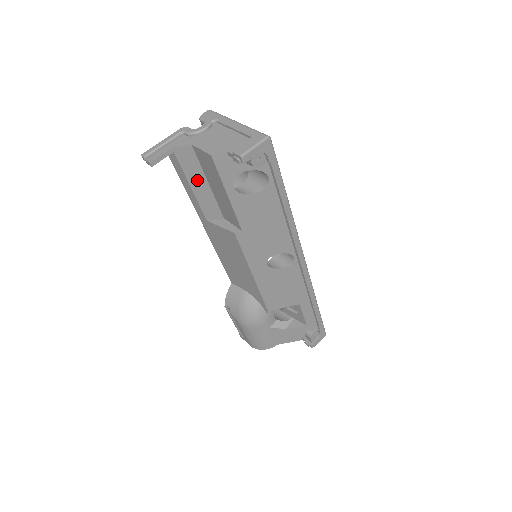
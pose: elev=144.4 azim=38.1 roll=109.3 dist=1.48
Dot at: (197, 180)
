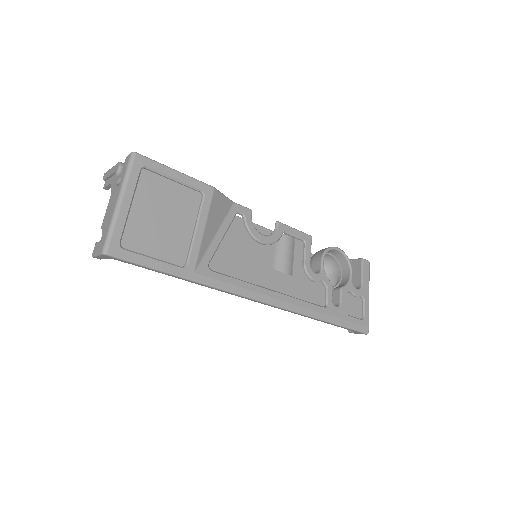
Dot at: occluded
